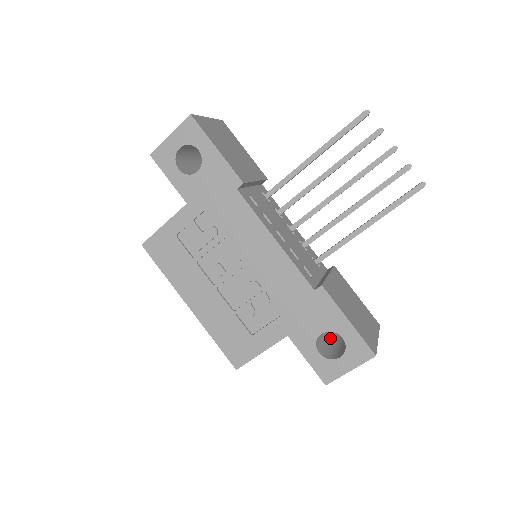
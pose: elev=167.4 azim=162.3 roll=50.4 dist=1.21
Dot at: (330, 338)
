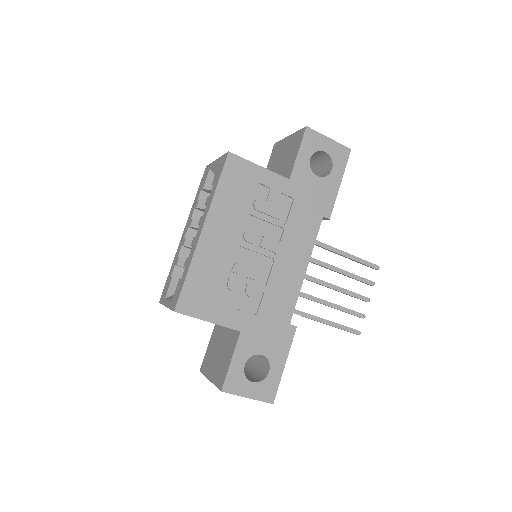
Dot at: occluded
